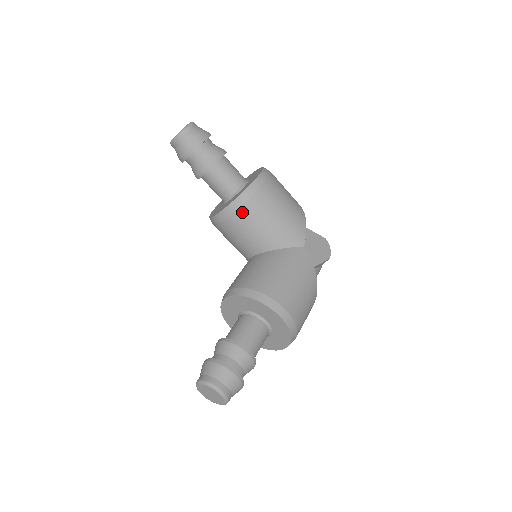
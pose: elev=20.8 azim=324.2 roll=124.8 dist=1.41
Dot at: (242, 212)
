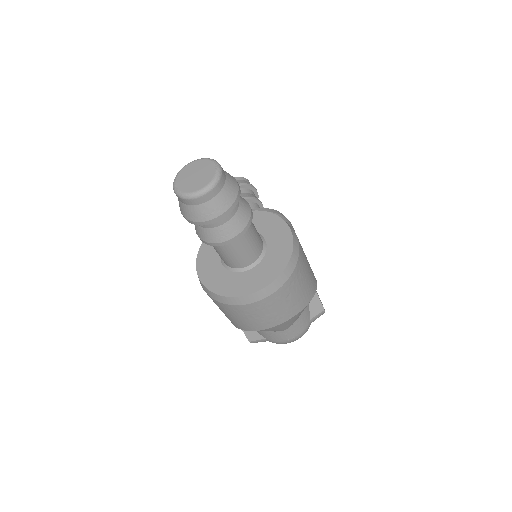
Dot at: occluded
